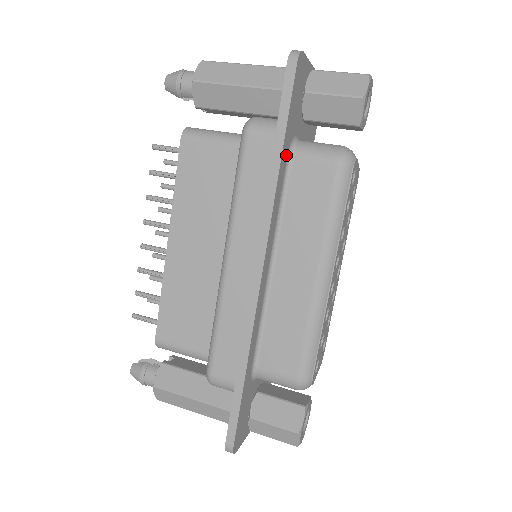
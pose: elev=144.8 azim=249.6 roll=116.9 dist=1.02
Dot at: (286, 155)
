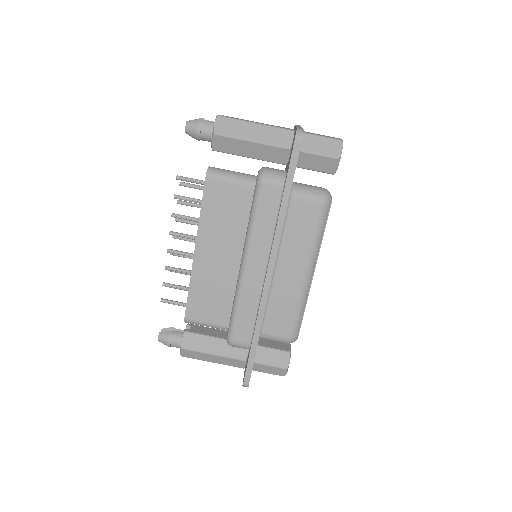
Dot at: occluded
